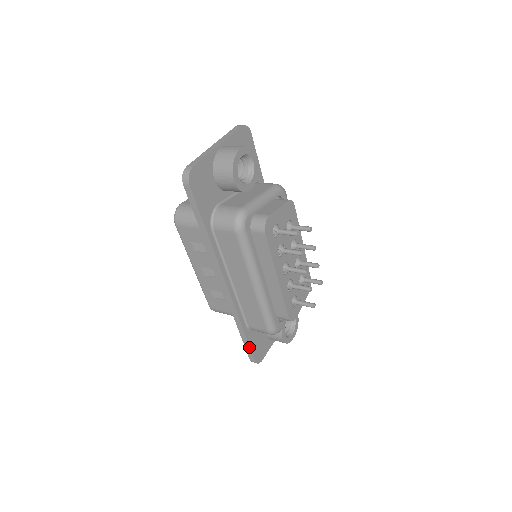
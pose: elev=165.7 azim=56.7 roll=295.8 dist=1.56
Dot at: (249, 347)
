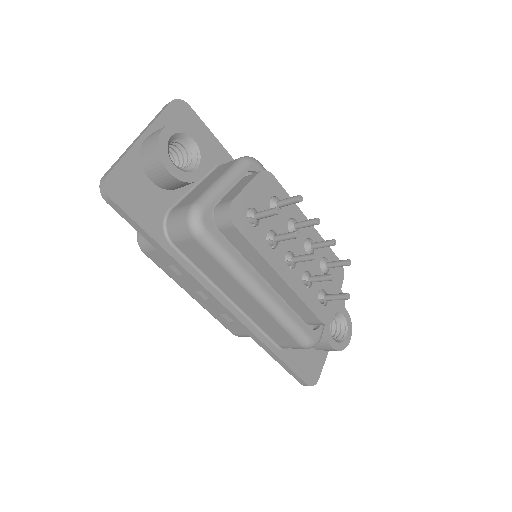
Dot at: (291, 370)
